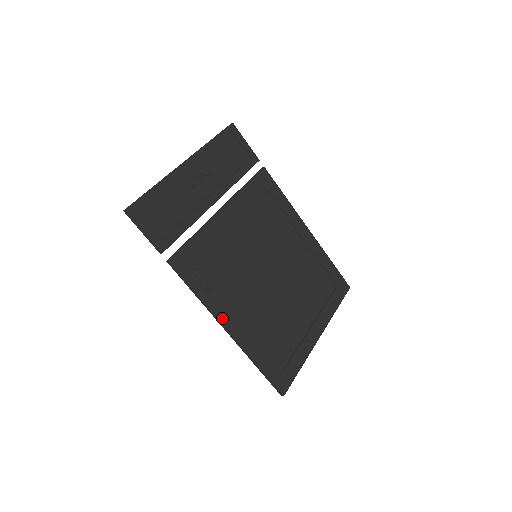
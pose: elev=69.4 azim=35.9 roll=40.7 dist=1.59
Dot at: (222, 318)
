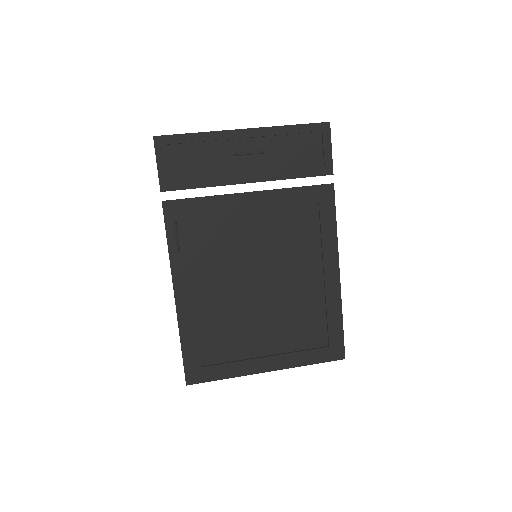
Dot at: (176, 280)
